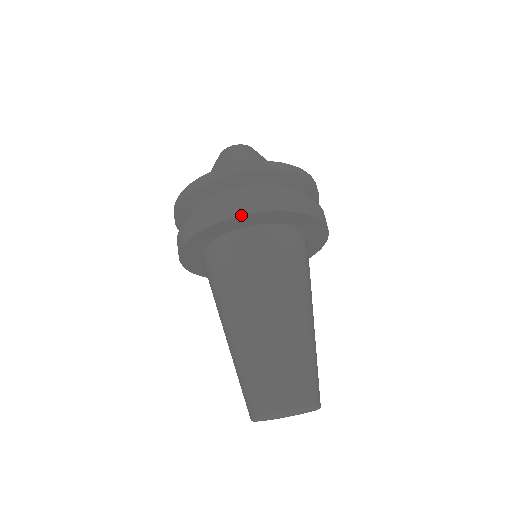
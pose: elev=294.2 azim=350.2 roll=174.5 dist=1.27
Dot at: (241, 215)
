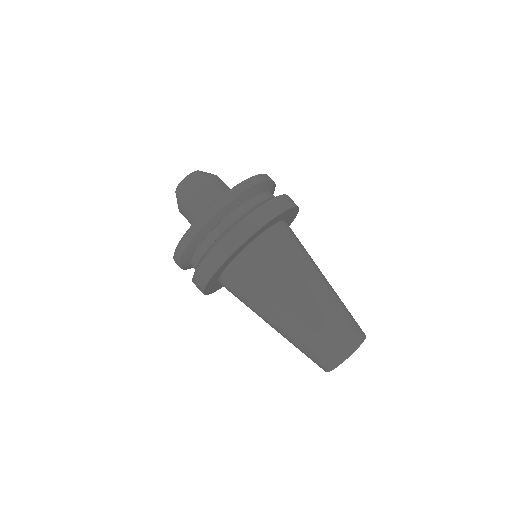
Dot at: (205, 287)
